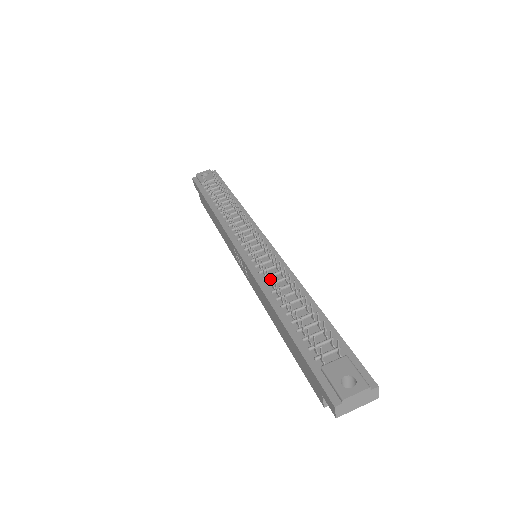
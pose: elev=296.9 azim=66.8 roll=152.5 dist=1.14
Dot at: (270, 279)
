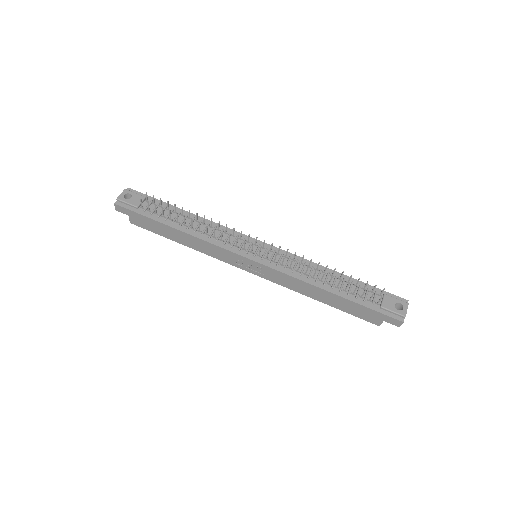
Dot at: (296, 270)
